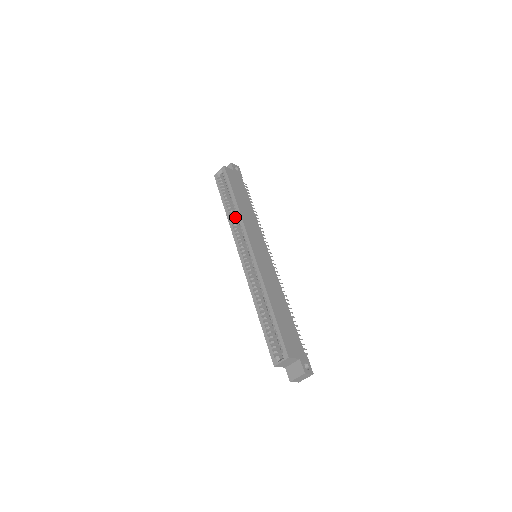
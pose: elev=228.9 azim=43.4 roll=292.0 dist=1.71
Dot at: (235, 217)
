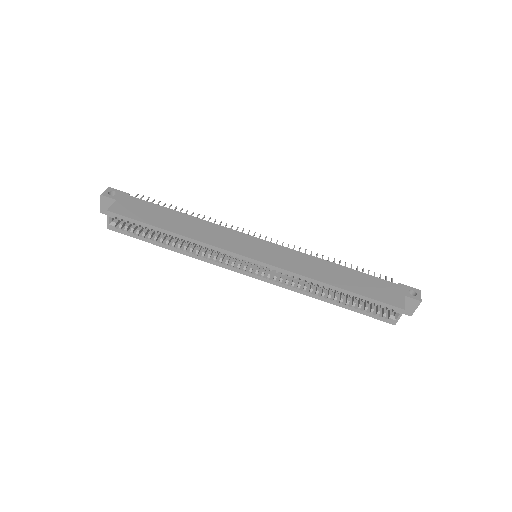
Dot at: (188, 245)
